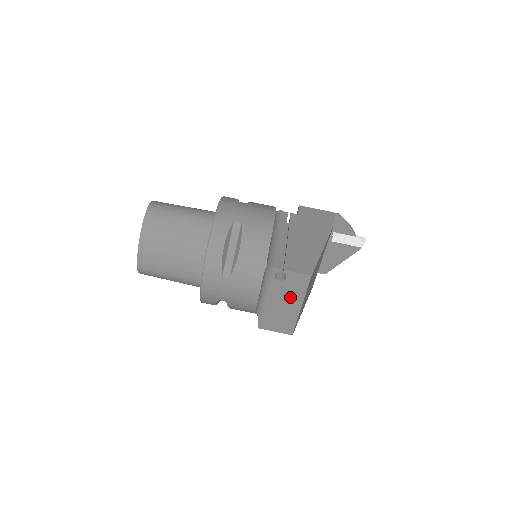
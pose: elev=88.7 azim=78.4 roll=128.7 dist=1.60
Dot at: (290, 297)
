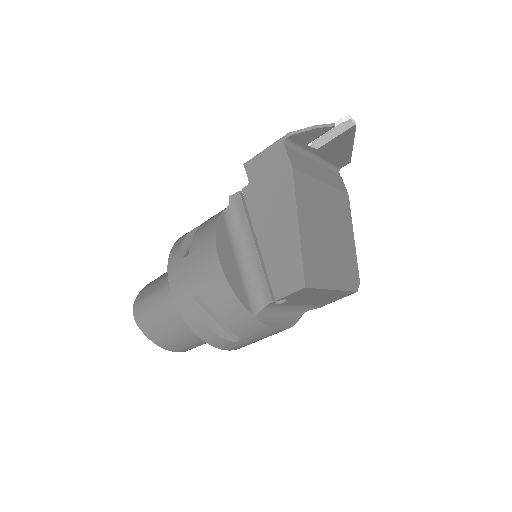
Dot at: (313, 296)
